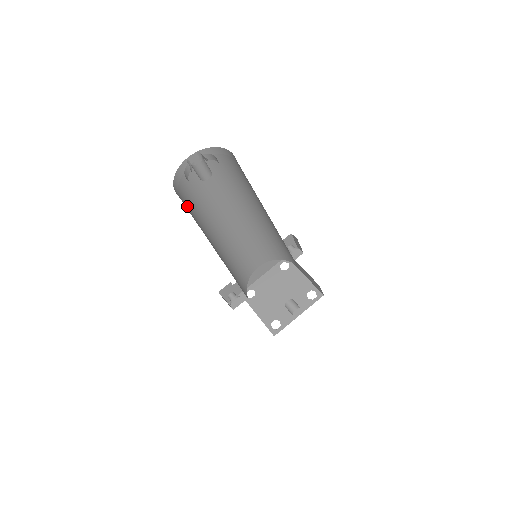
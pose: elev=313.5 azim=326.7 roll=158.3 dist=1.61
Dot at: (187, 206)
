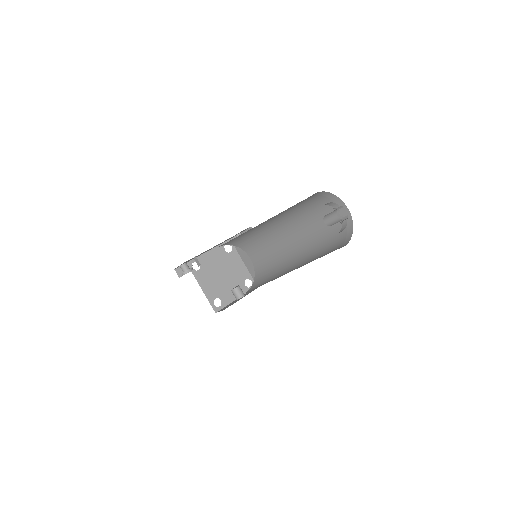
Dot at: occluded
